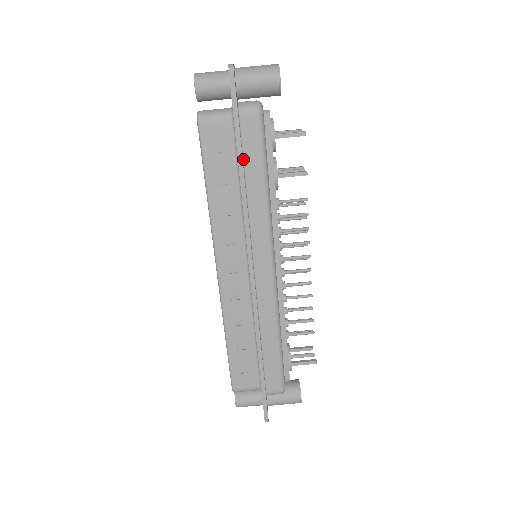
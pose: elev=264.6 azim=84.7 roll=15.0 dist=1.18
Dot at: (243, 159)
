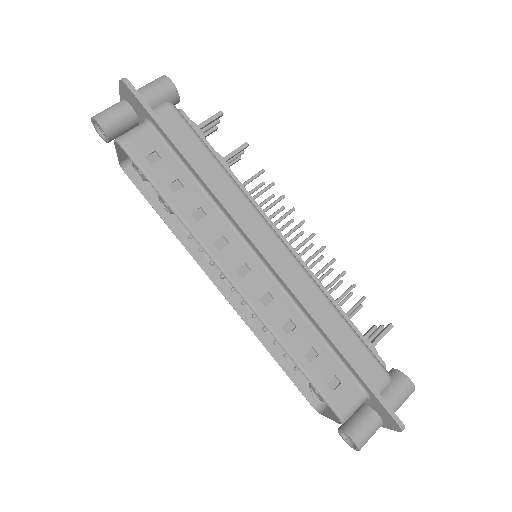
Dot at: (184, 152)
